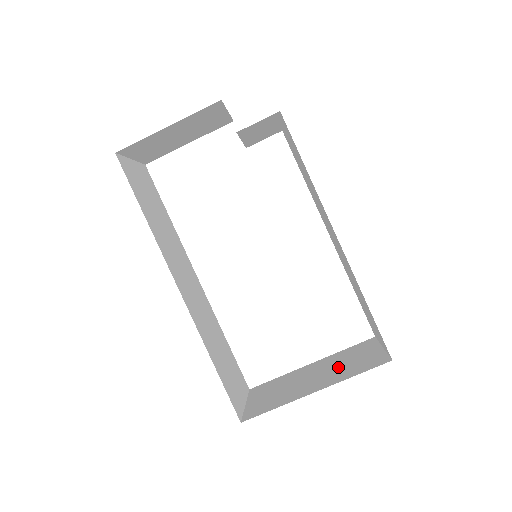
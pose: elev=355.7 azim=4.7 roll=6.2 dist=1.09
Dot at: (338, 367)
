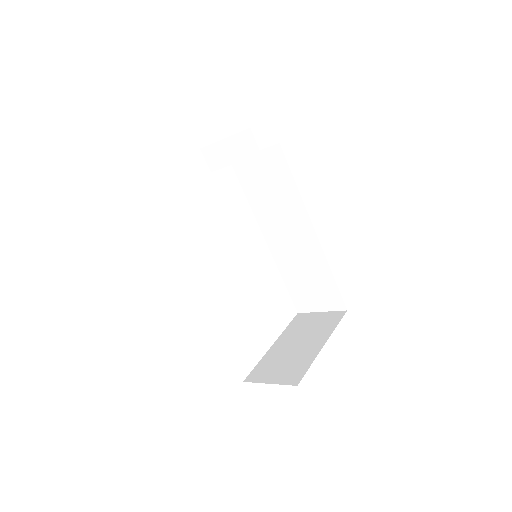
Dot at: (309, 332)
